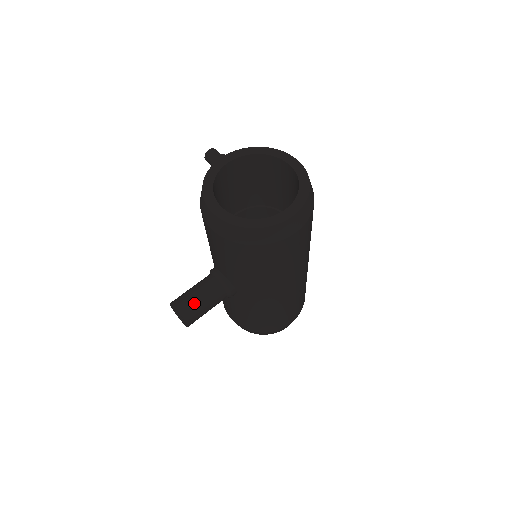
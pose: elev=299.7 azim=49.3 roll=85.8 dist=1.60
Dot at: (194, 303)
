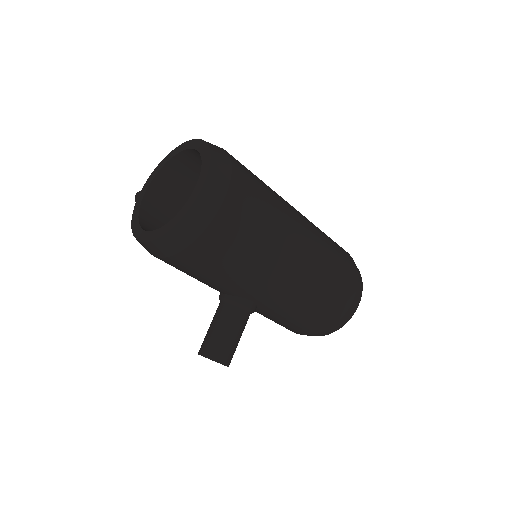
Dot at: (214, 339)
